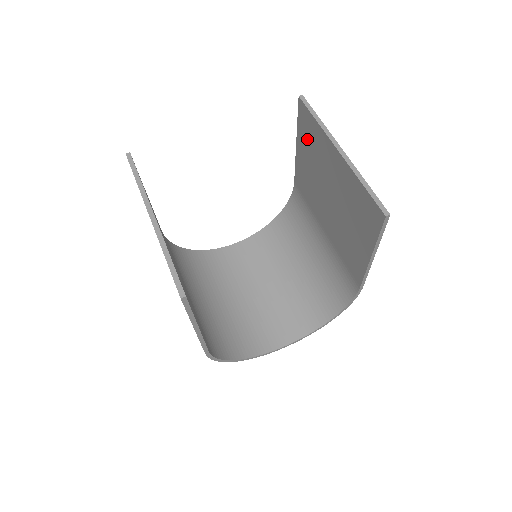
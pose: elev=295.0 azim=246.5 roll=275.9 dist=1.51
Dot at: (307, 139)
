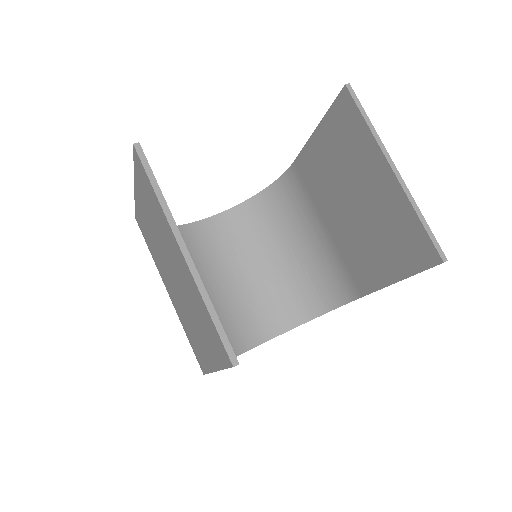
Dot at: (339, 134)
